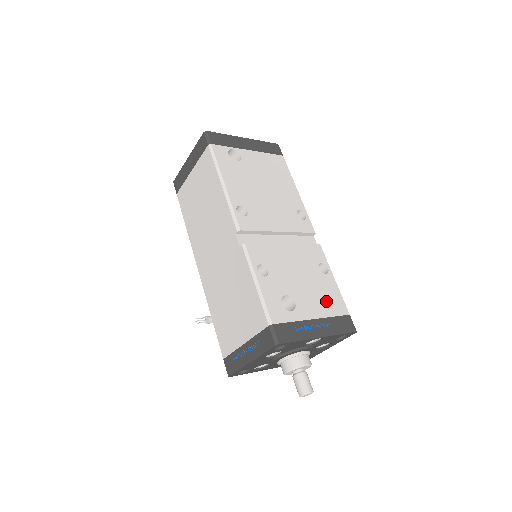
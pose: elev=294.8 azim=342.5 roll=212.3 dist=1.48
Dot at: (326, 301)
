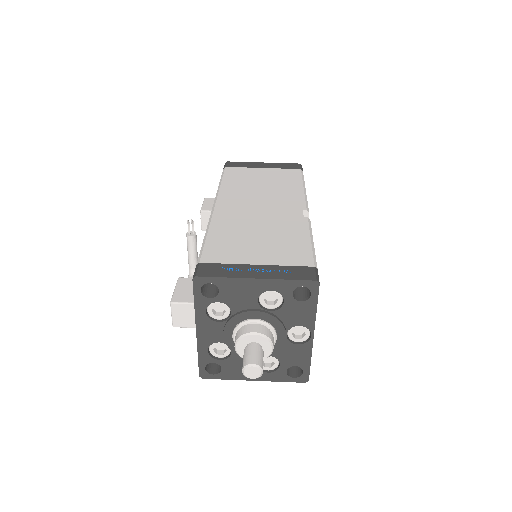
Dot at: occluded
